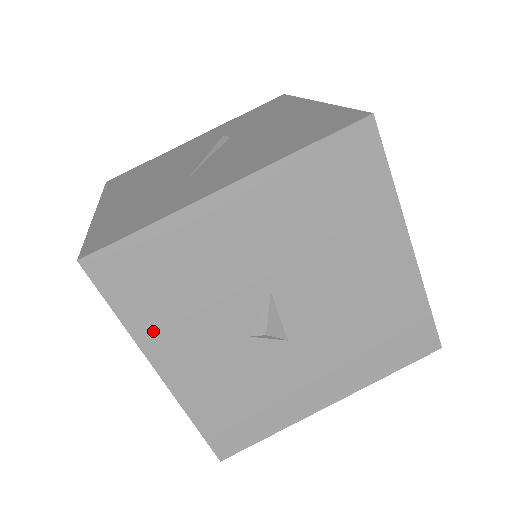
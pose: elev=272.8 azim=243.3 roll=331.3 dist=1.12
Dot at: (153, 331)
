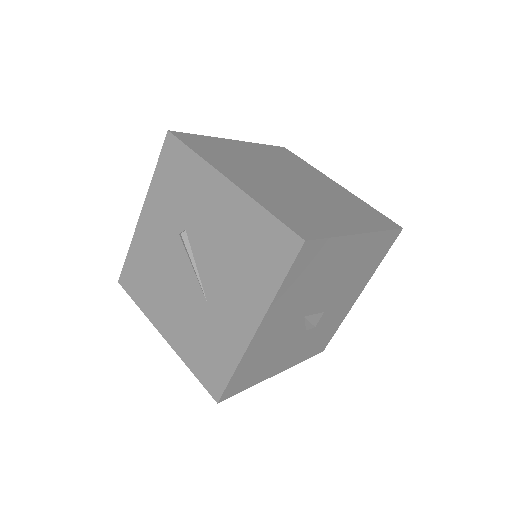
Dot at: (264, 374)
